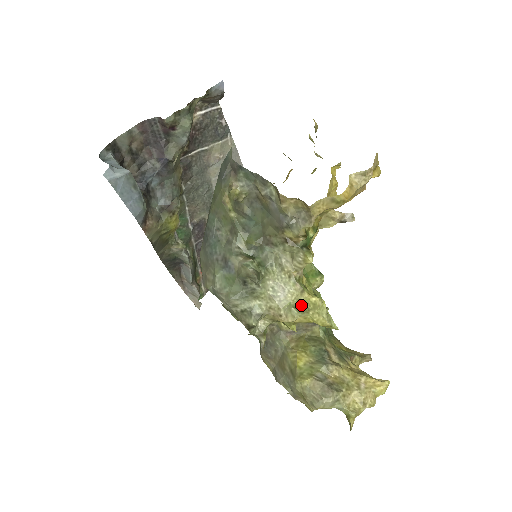
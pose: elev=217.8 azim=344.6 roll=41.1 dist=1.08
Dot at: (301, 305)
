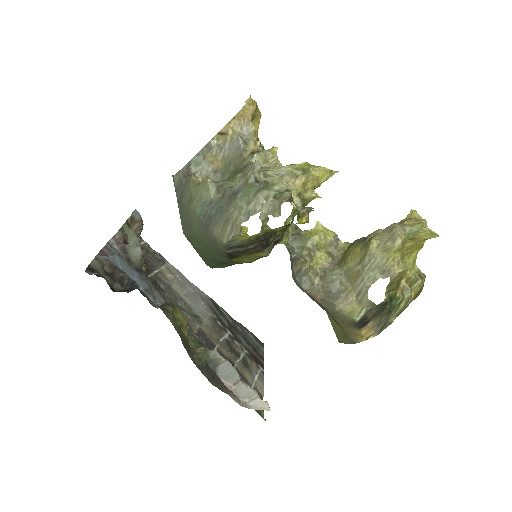
Dot at: (301, 170)
